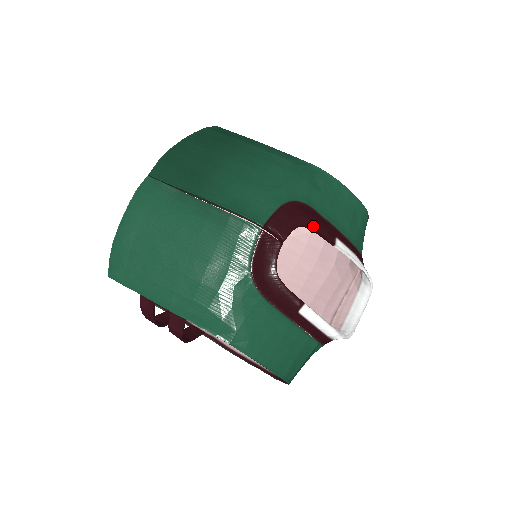
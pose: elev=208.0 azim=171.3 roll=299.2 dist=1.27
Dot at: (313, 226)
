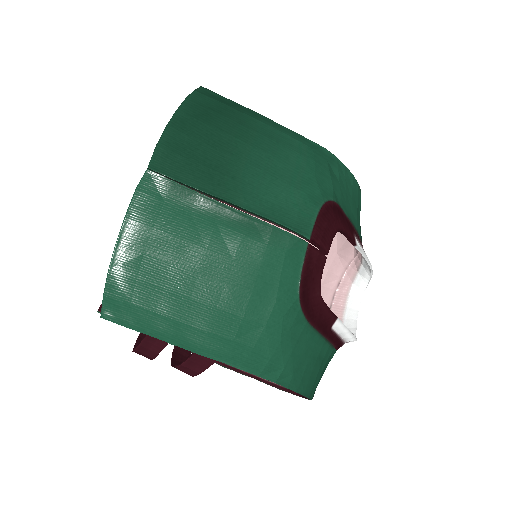
Dot at: (343, 228)
